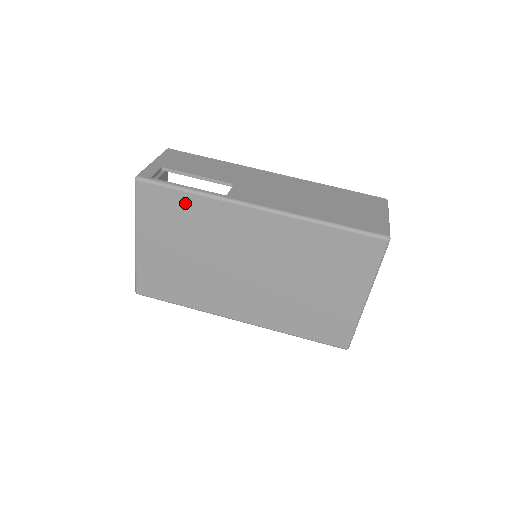
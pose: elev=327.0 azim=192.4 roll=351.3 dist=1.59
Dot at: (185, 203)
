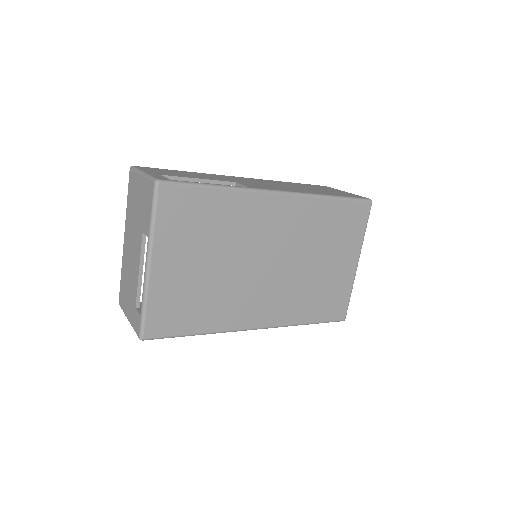
Dot at: (212, 202)
